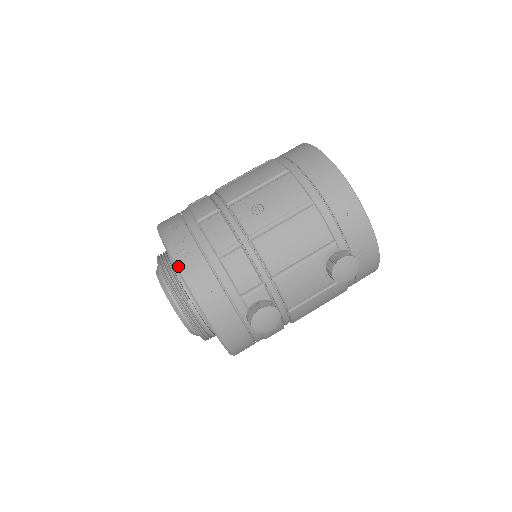
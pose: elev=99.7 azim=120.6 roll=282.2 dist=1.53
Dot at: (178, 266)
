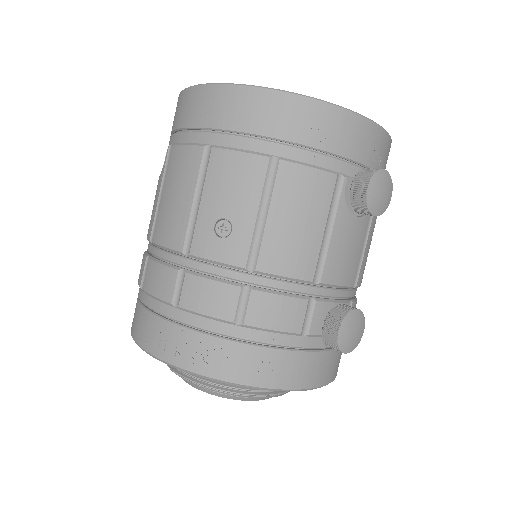
Dot at: (207, 375)
